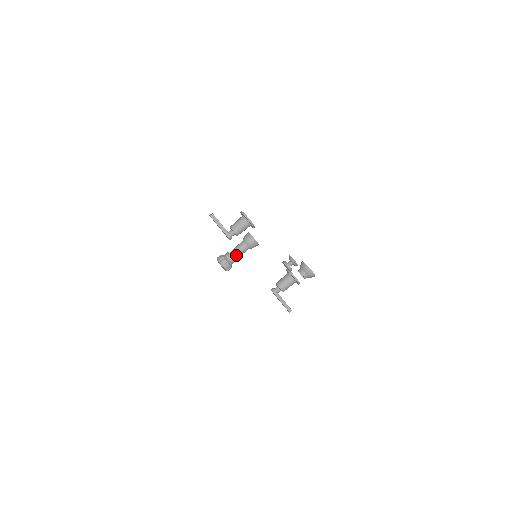
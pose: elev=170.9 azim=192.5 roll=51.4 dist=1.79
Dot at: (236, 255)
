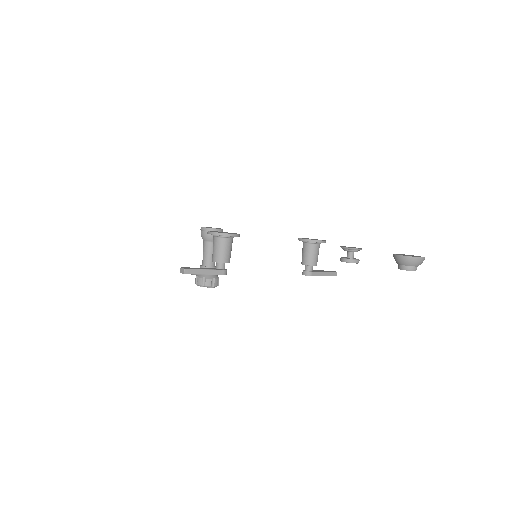
Dot at: (212, 262)
